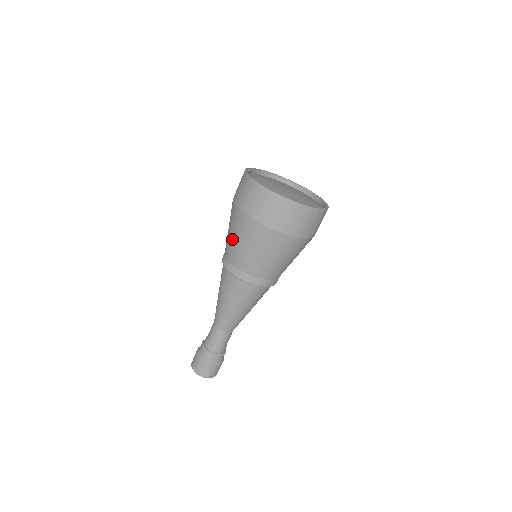
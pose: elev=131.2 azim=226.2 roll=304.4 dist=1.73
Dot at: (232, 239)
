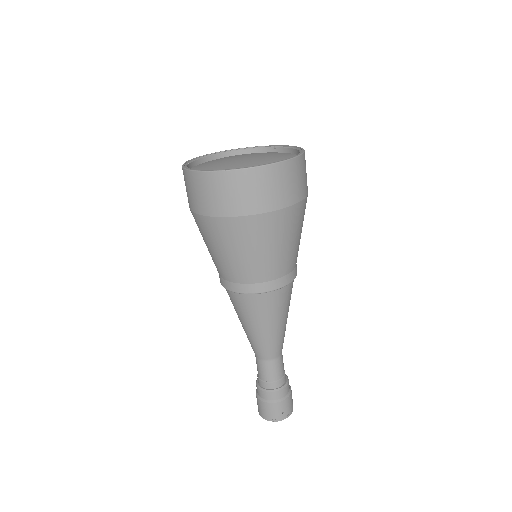
Dot at: (212, 253)
